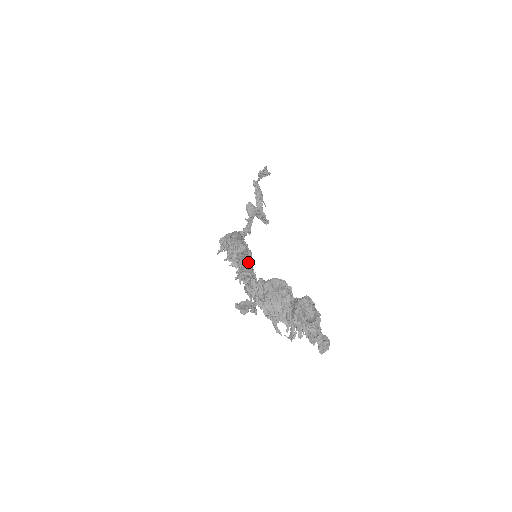
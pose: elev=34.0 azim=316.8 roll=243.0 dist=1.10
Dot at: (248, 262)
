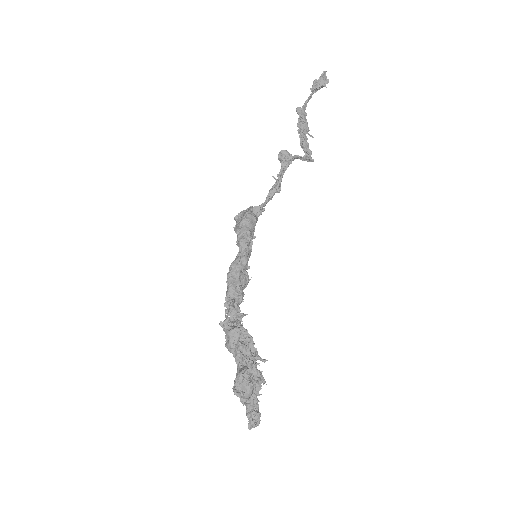
Dot at: (238, 275)
